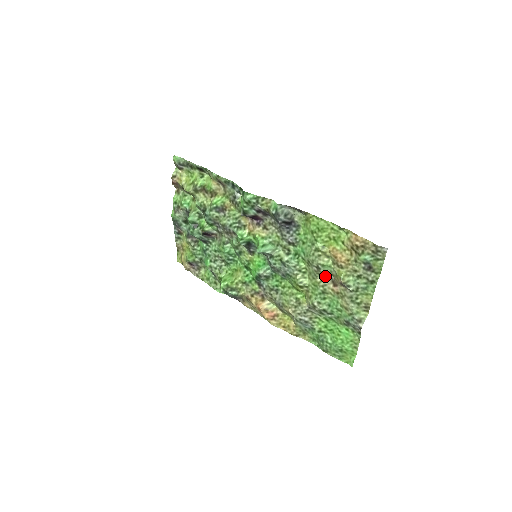
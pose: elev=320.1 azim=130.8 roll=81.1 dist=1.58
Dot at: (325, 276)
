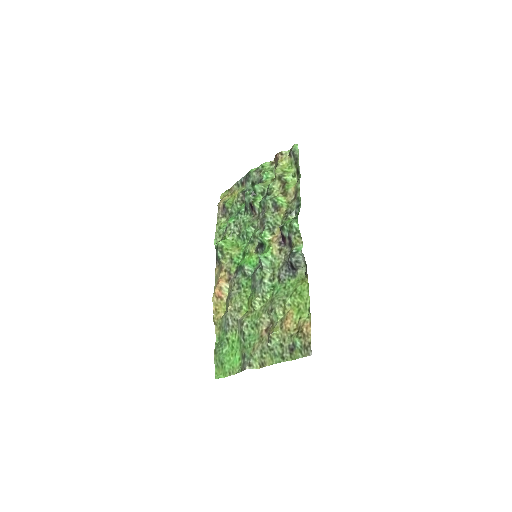
Dot at: (269, 319)
